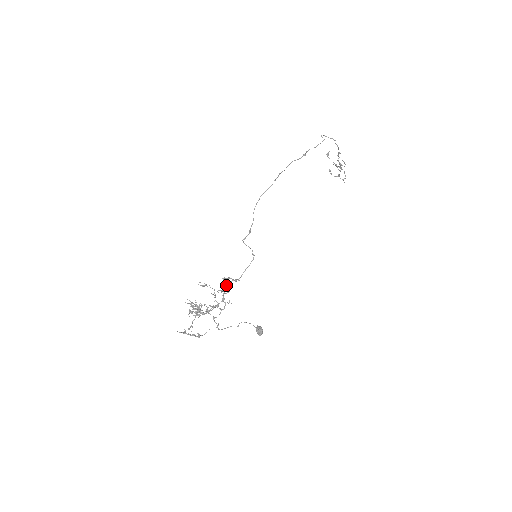
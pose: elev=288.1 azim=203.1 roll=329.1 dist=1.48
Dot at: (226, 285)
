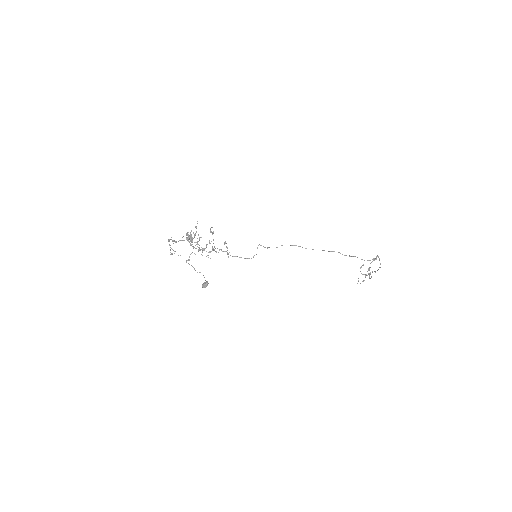
Dot at: (221, 249)
